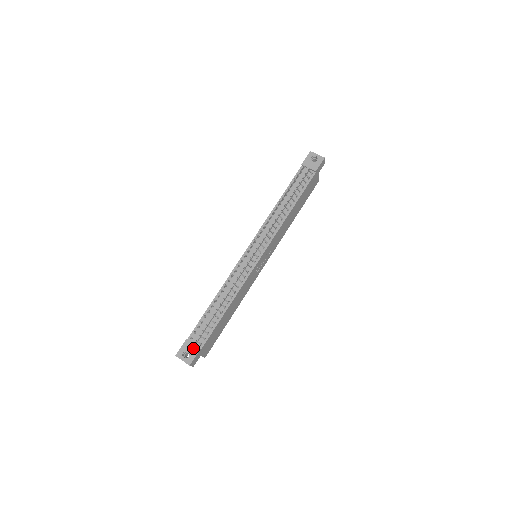
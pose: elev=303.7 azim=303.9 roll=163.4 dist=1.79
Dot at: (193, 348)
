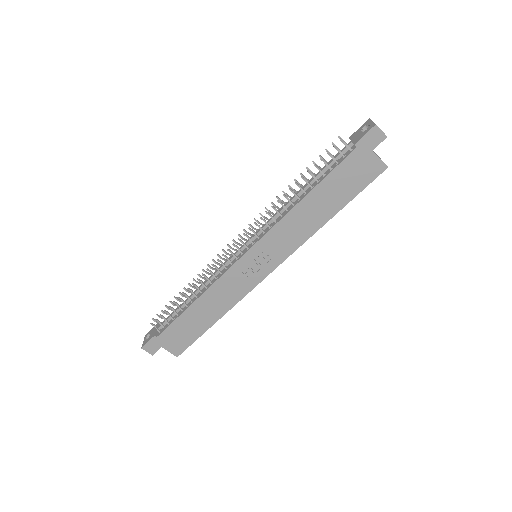
Dot at: (153, 332)
